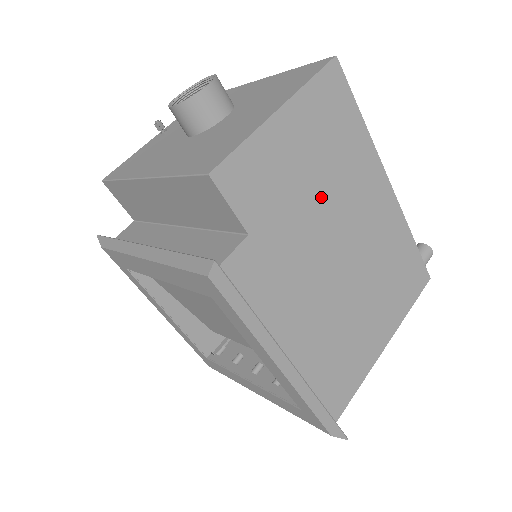
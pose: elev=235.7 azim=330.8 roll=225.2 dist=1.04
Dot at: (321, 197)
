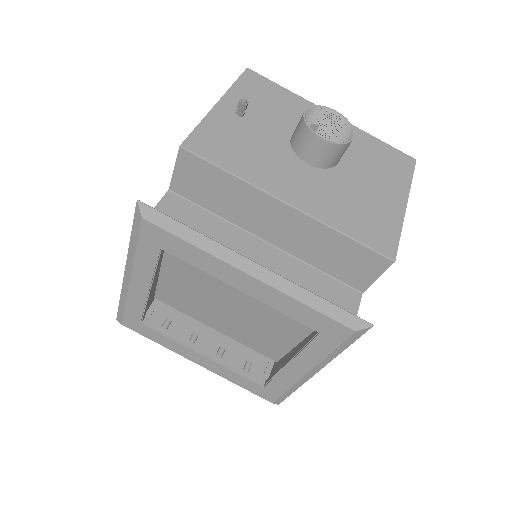
Dot at: occluded
